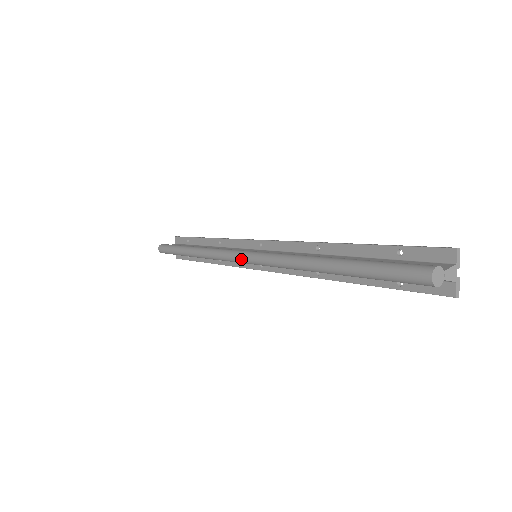
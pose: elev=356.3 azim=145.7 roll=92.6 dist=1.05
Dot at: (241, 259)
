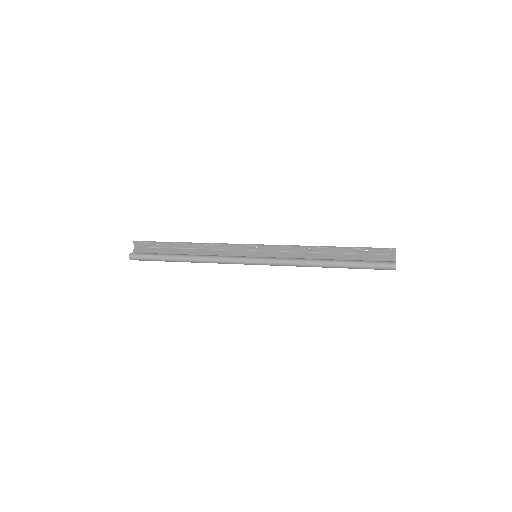
Dot at: (255, 264)
